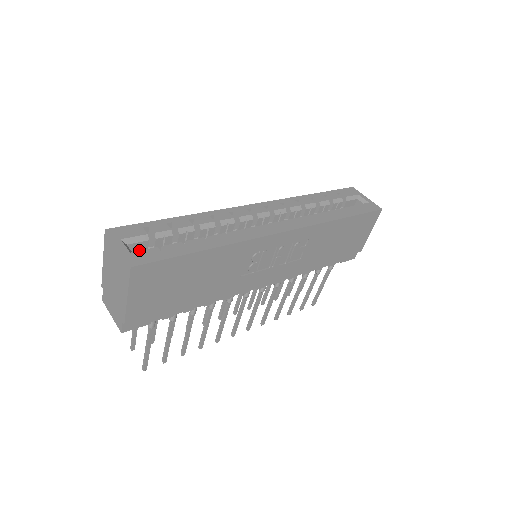
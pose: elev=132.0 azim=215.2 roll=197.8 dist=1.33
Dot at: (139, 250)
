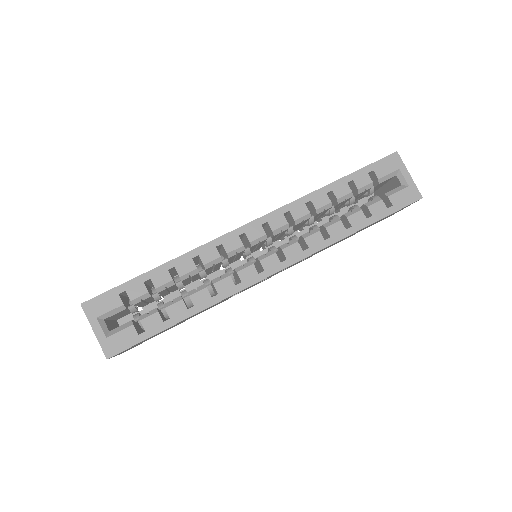
Dot at: (119, 313)
